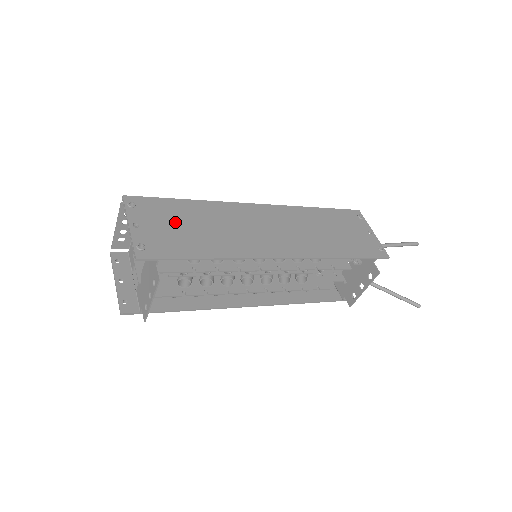
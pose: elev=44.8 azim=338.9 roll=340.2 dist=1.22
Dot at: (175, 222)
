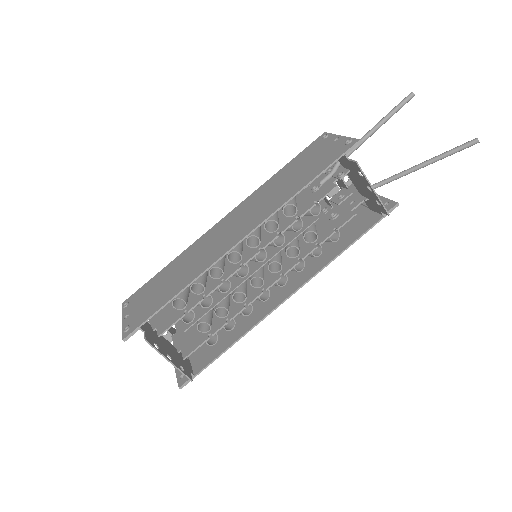
Dot at: (154, 290)
